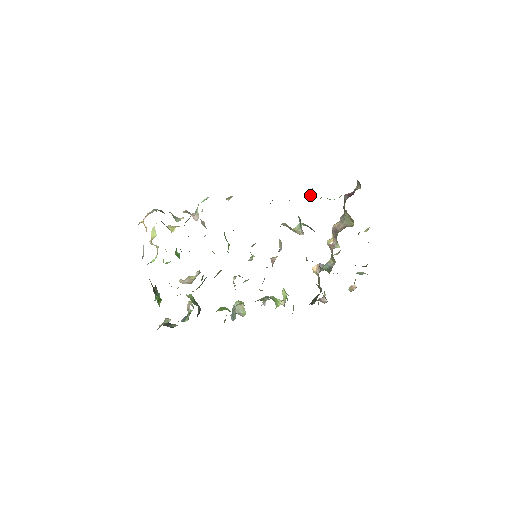
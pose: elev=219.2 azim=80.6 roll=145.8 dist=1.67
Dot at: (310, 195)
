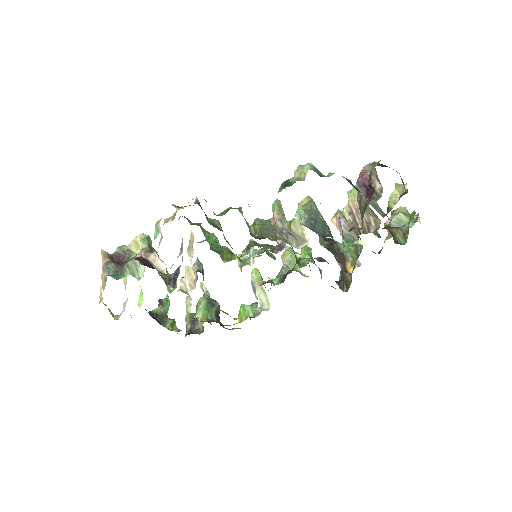
Dot at: occluded
